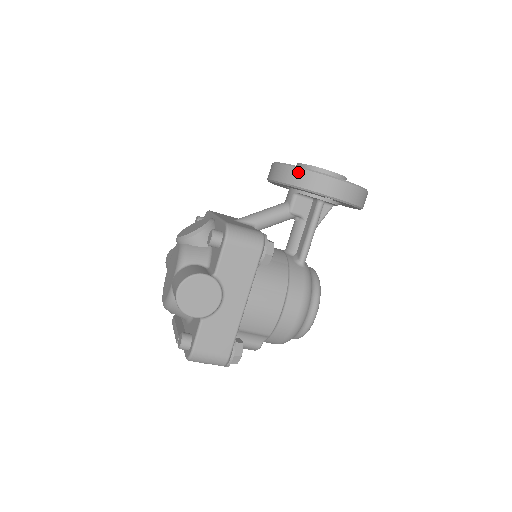
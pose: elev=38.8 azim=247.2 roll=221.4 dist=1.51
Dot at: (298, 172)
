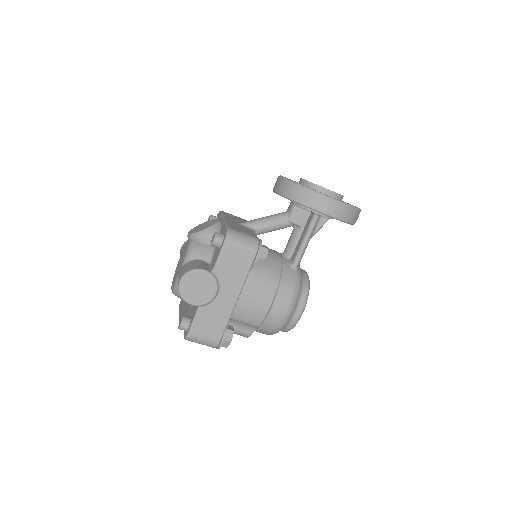
Dot at: (297, 188)
